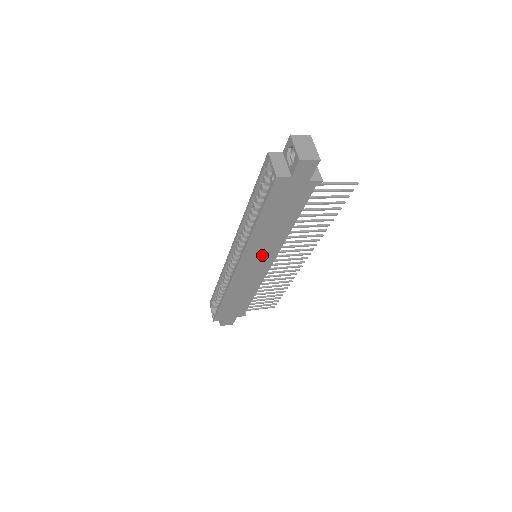
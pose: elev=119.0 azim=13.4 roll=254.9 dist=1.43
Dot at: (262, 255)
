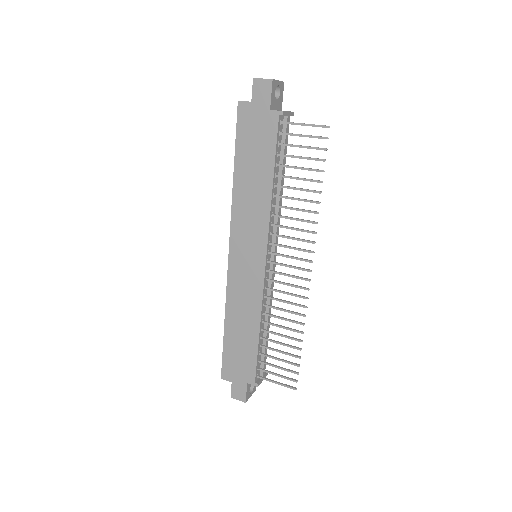
Dot at: (251, 238)
